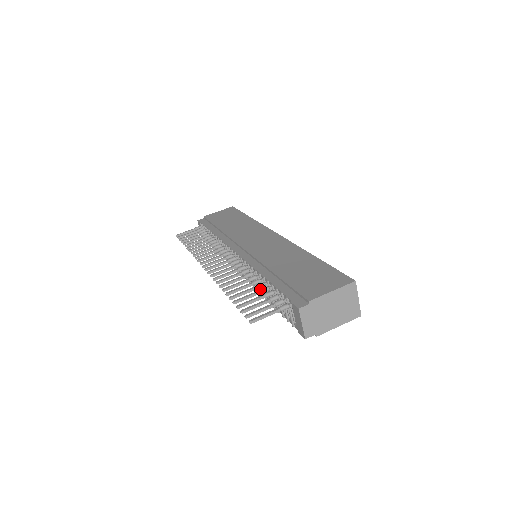
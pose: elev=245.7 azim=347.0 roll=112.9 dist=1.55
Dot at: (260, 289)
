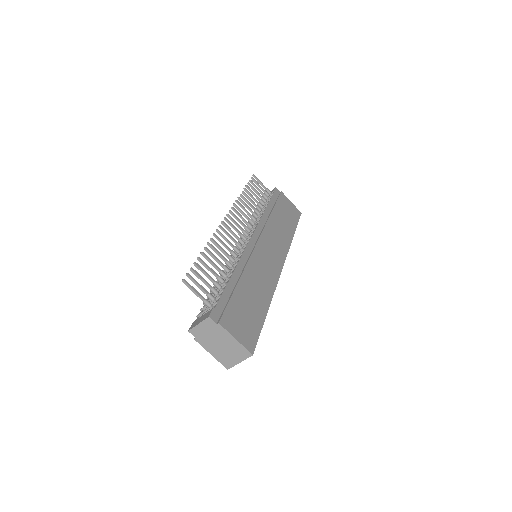
Dot at: occluded
